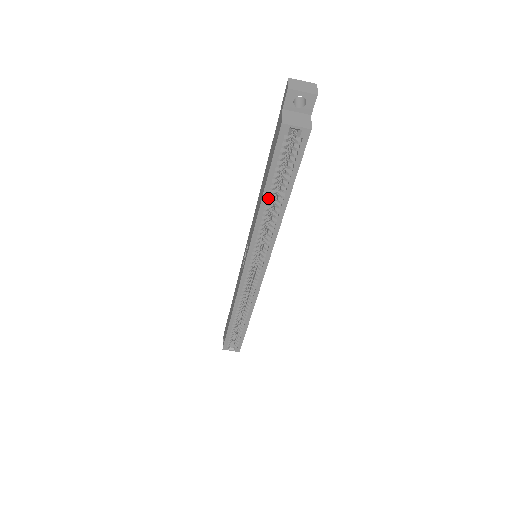
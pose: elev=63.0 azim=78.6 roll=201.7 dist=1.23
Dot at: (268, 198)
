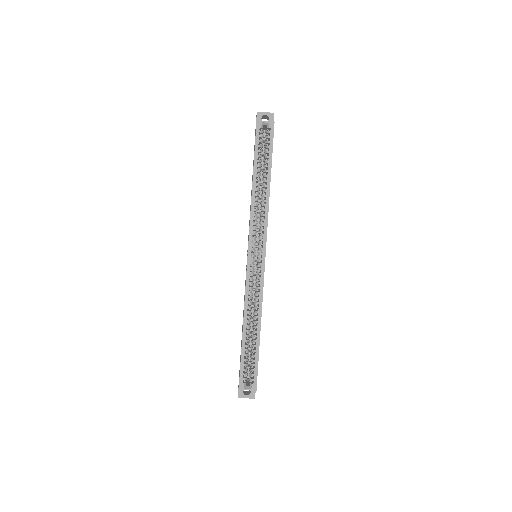
Dot at: (257, 179)
